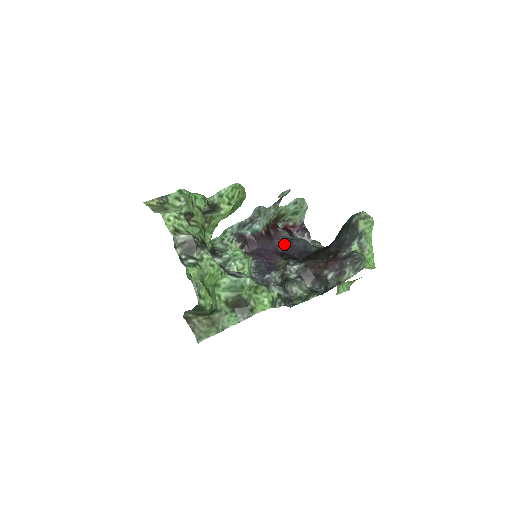
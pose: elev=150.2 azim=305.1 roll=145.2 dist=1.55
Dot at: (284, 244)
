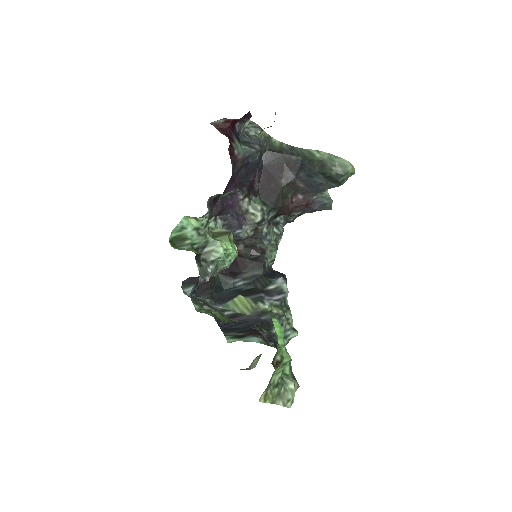
Dot at: (240, 170)
